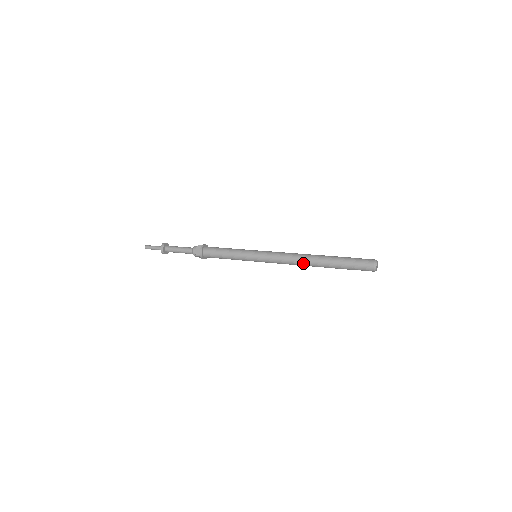
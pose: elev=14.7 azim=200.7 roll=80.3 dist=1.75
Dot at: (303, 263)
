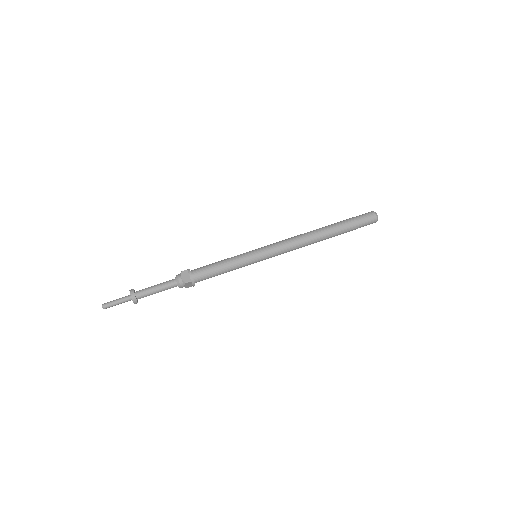
Dot at: (311, 240)
